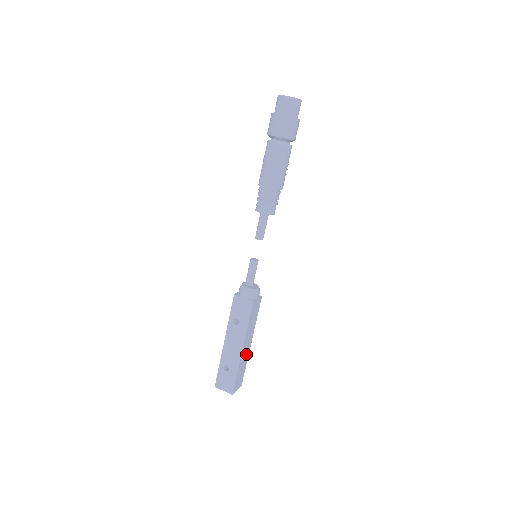
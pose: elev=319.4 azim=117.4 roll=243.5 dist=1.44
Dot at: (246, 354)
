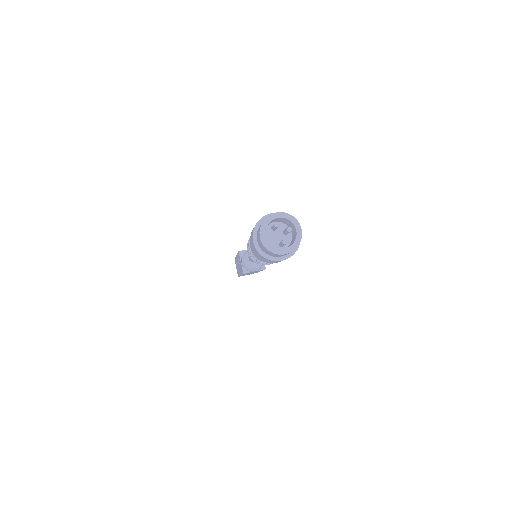
Dot at: occluded
